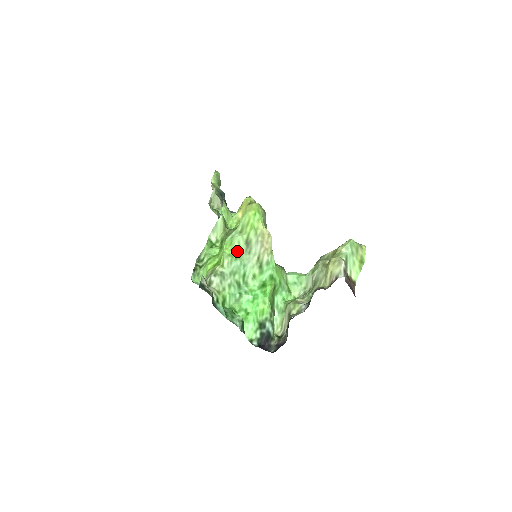
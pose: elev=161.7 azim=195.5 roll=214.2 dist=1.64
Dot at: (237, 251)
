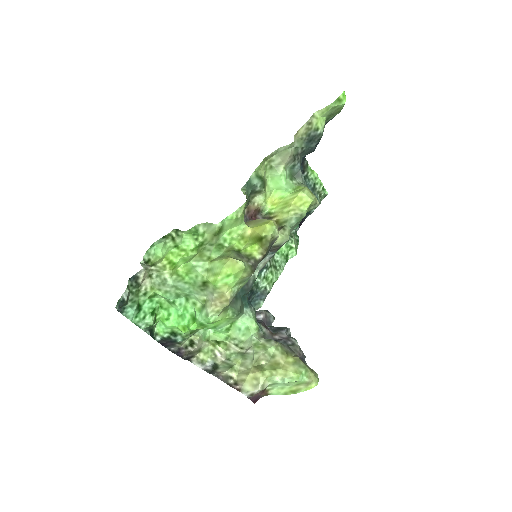
Dot at: (191, 279)
